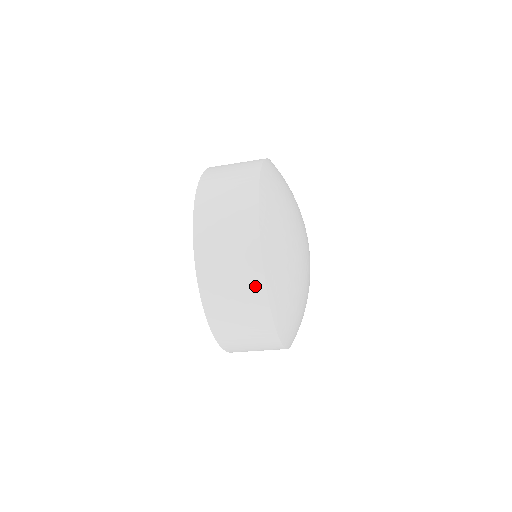
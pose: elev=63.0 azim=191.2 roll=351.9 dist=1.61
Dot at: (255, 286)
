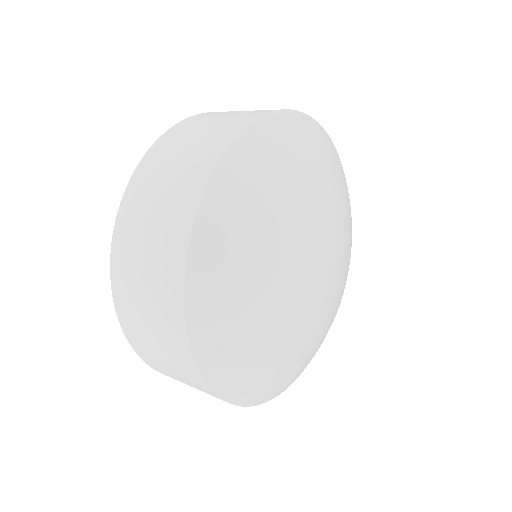
Dot at: (173, 257)
